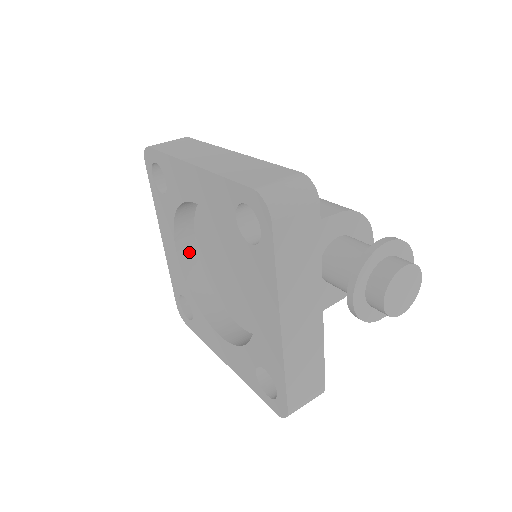
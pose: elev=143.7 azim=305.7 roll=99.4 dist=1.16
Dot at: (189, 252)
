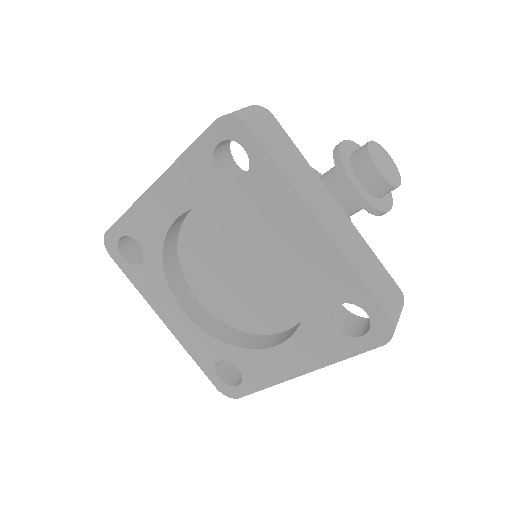
Dot at: (196, 310)
